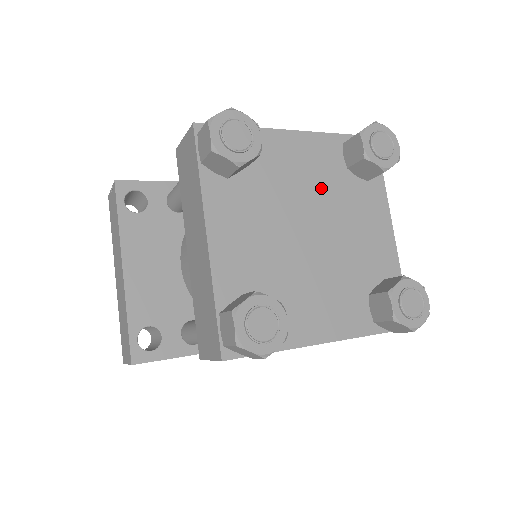
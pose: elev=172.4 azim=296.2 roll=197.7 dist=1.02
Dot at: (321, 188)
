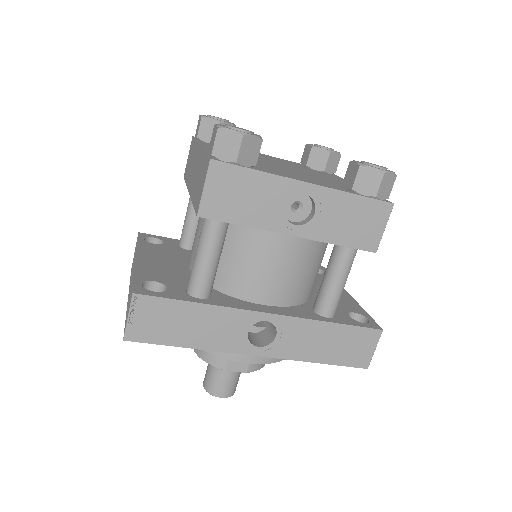
Dot at: (287, 164)
